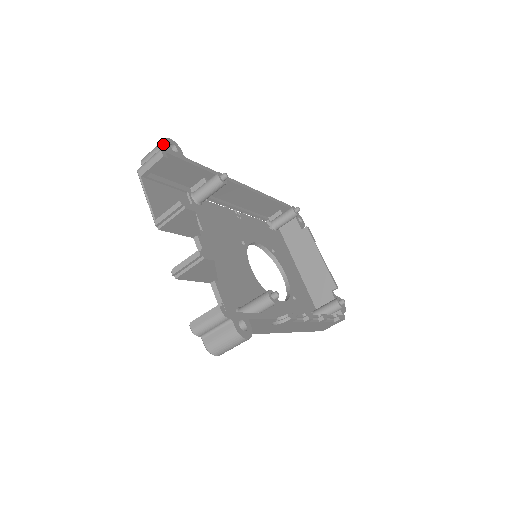
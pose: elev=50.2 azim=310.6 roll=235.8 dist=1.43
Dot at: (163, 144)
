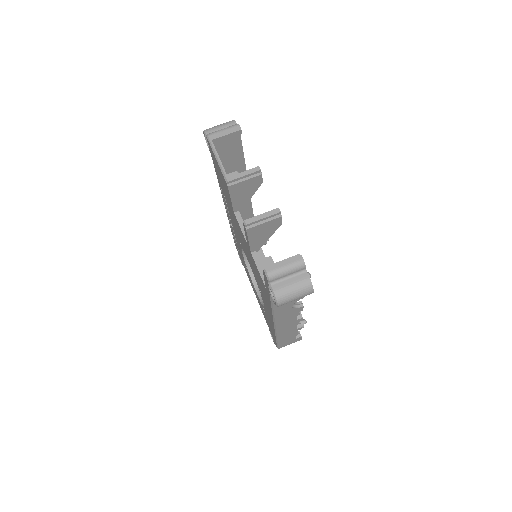
Dot at: (234, 123)
